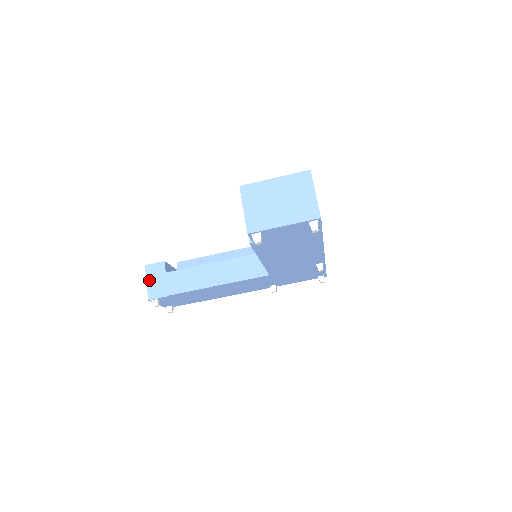
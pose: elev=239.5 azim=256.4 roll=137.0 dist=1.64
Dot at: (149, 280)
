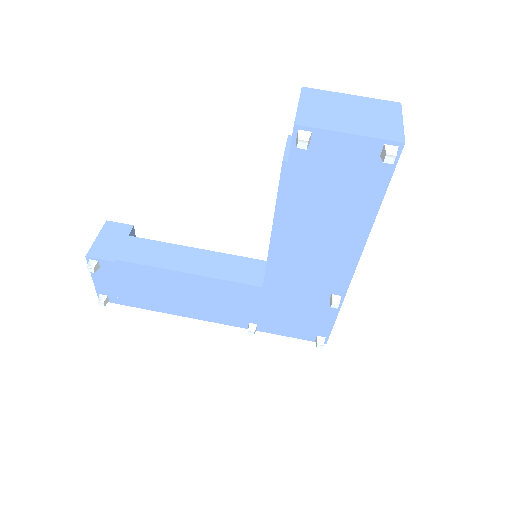
Dot at: (101, 236)
